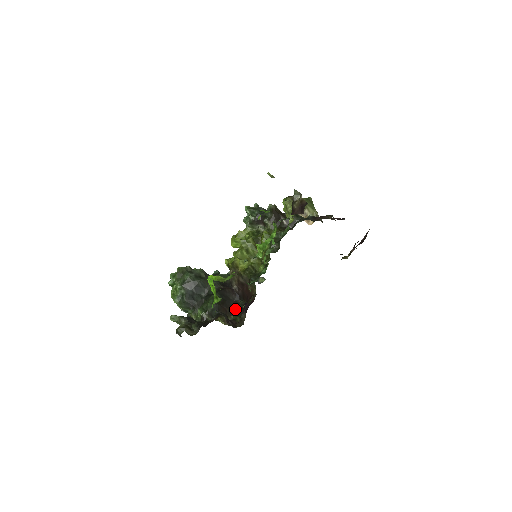
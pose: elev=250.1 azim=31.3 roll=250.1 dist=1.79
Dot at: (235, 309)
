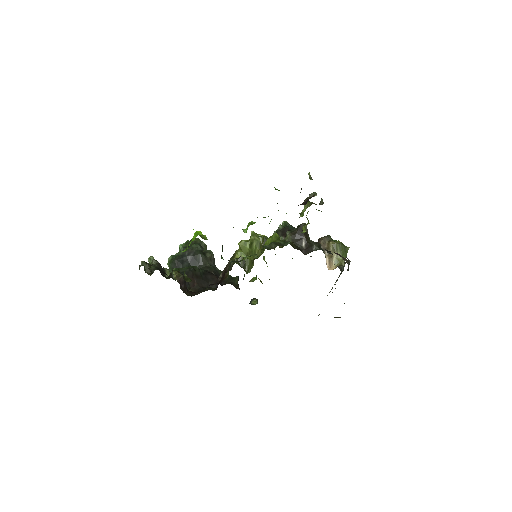
Dot at: (202, 289)
